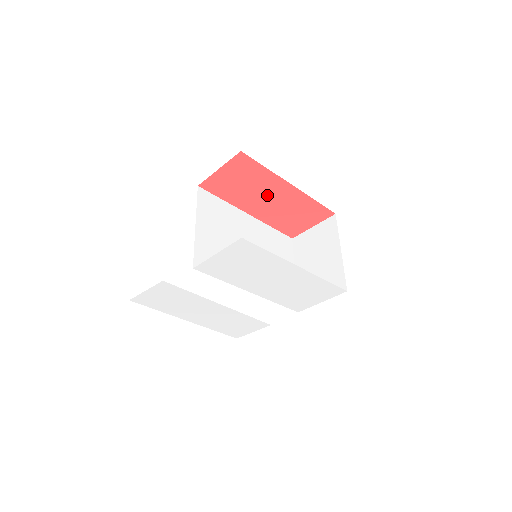
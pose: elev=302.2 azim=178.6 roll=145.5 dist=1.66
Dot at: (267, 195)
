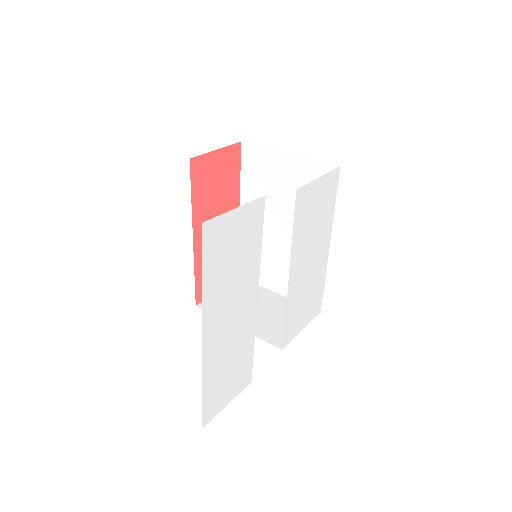
Dot at: occluded
